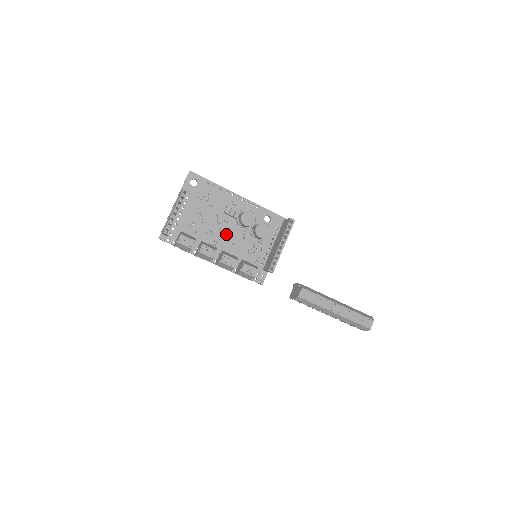
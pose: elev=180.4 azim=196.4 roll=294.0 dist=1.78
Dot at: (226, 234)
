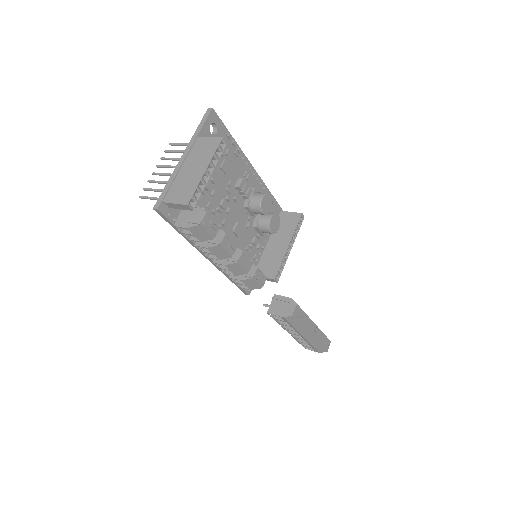
Dot at: (231, 219)
